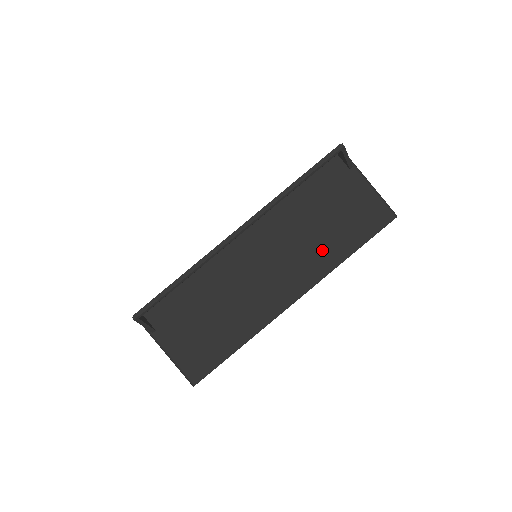
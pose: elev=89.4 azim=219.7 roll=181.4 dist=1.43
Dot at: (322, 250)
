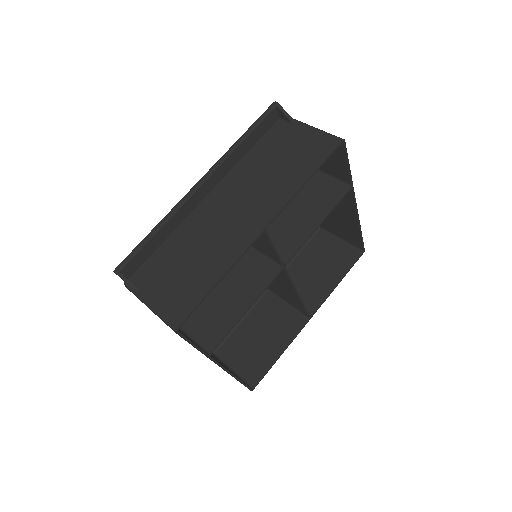
Dot at: (281, 183)
